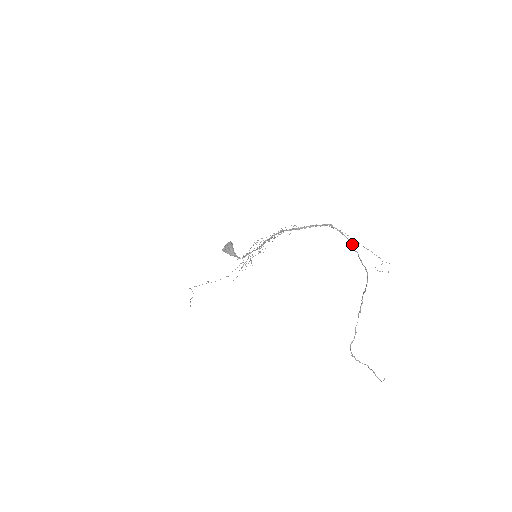
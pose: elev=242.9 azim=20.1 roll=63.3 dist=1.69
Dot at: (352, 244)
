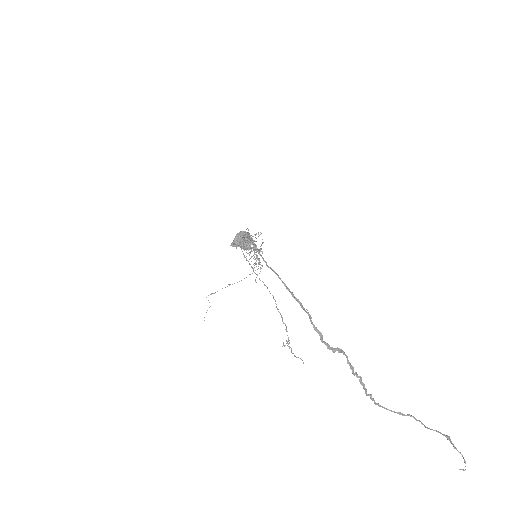
Dot at: occluded
